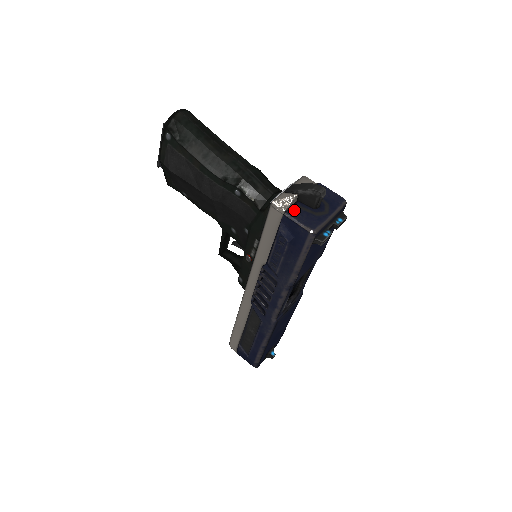
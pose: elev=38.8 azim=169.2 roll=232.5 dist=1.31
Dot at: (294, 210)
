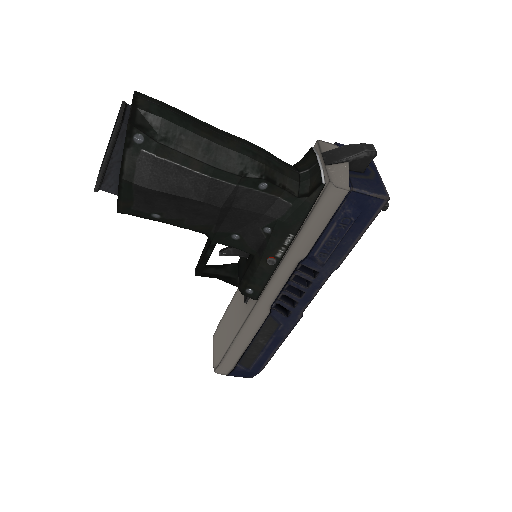
Dot at: (355, 181)
